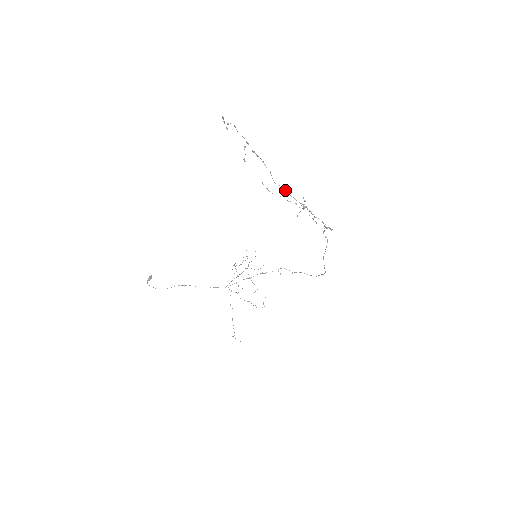
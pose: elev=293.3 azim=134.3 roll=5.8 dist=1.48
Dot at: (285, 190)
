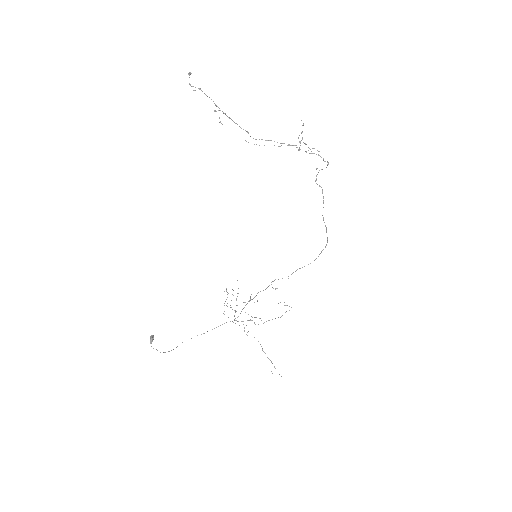
Dot at: (270, 140)
